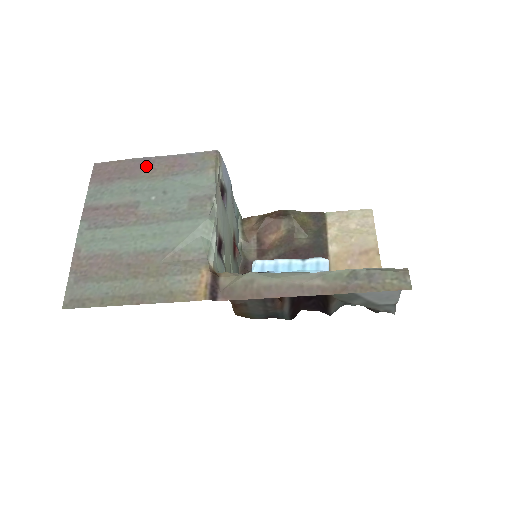
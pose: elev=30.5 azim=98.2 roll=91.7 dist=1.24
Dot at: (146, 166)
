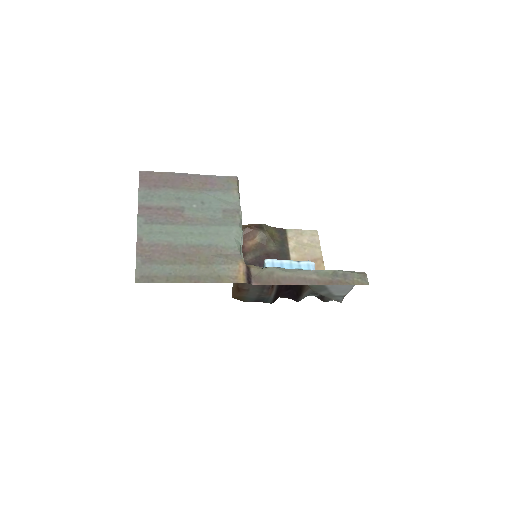
Dot at: (184, 180)
